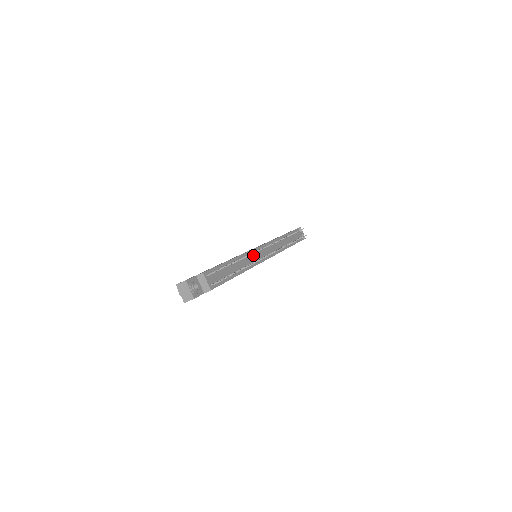
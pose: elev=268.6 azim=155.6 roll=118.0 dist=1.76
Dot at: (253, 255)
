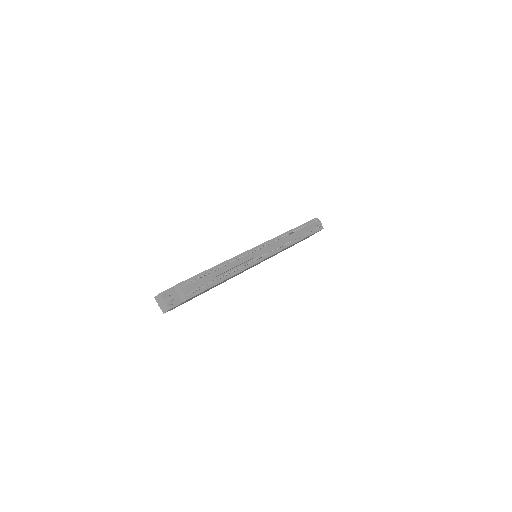
Dot at: (247, 257)
